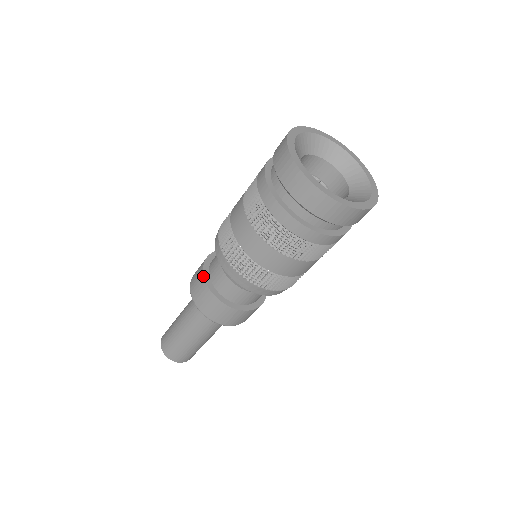
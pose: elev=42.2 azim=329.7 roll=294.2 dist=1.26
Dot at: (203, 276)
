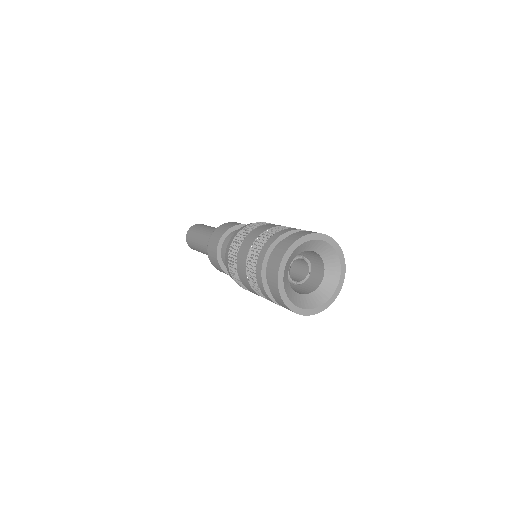
Dot at: (219, 265)
